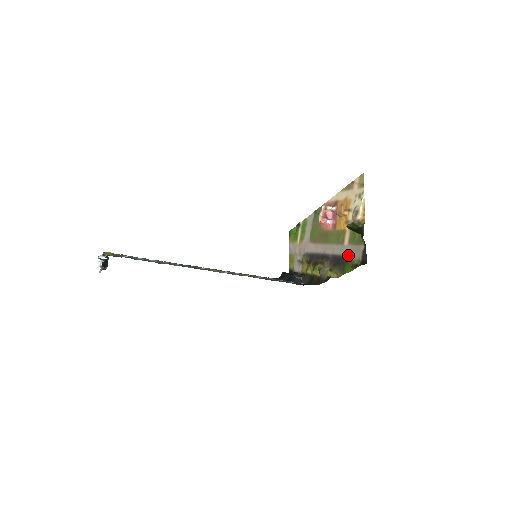
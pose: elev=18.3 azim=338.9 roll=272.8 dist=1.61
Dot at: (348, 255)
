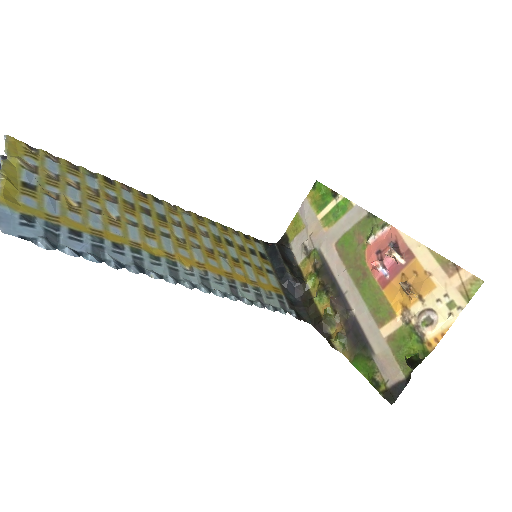
Dot at: (375, 353)
